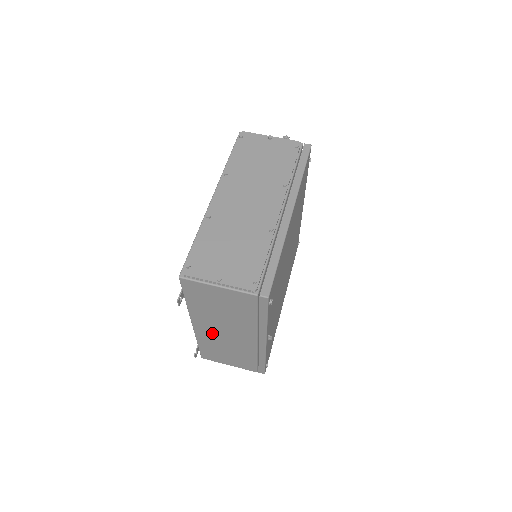
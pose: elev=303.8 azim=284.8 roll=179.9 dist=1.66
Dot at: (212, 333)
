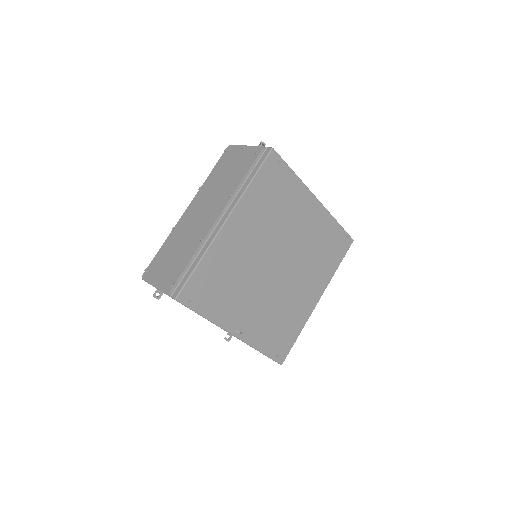
Dot at: occluded
